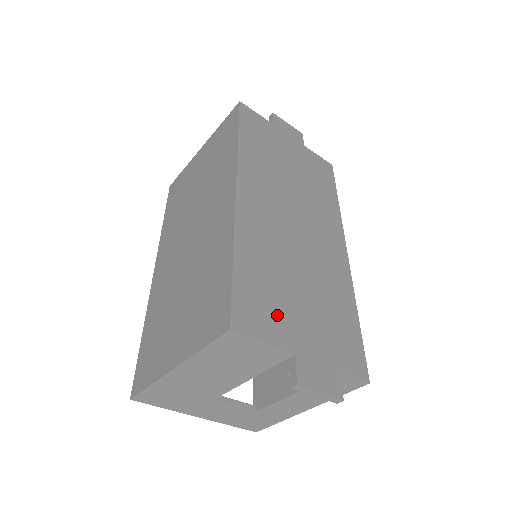
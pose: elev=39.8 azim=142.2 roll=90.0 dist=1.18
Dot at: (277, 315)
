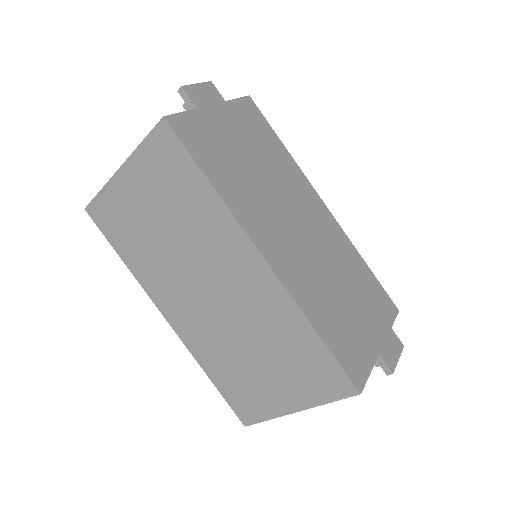
Dot at: (358, 340)
